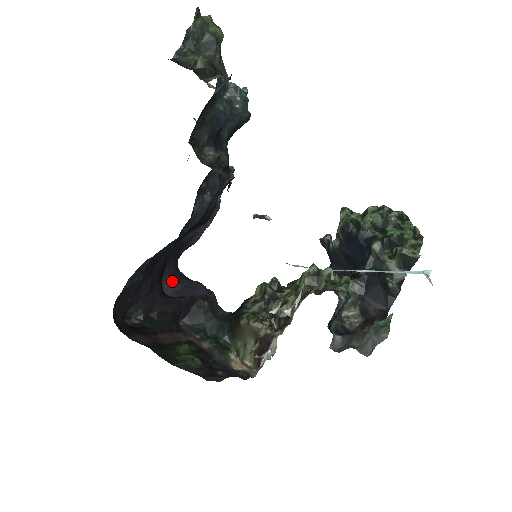
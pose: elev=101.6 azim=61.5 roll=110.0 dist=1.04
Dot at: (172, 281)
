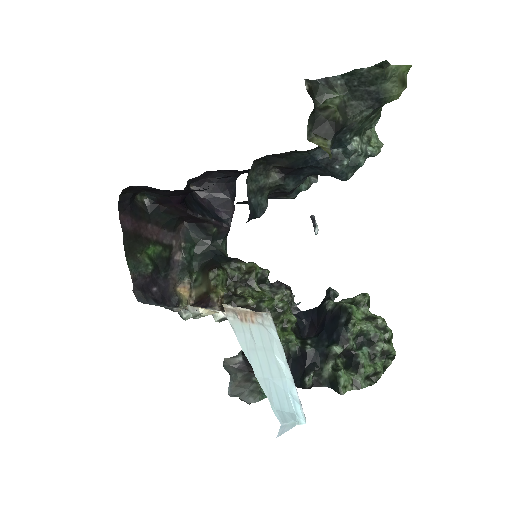
Dot at: (218, 185)
